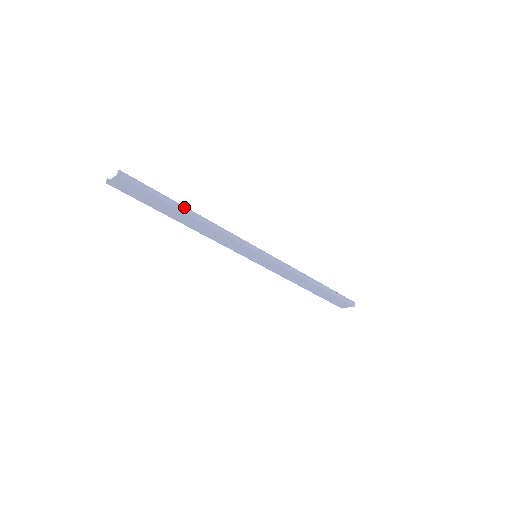
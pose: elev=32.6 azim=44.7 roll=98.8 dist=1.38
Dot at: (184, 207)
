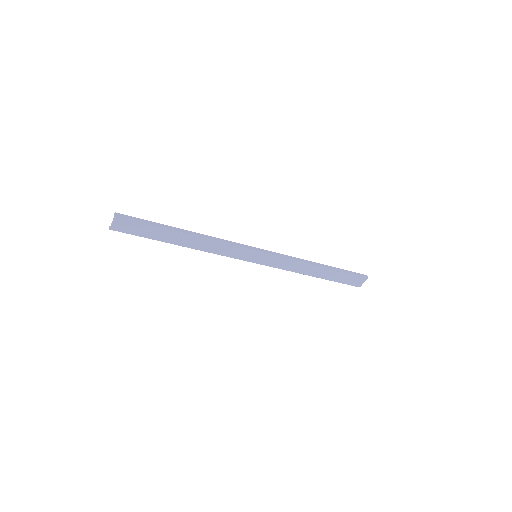
Dot at: (177, 228)
